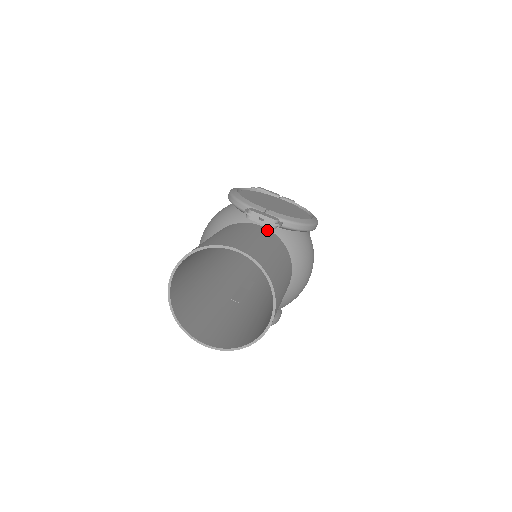
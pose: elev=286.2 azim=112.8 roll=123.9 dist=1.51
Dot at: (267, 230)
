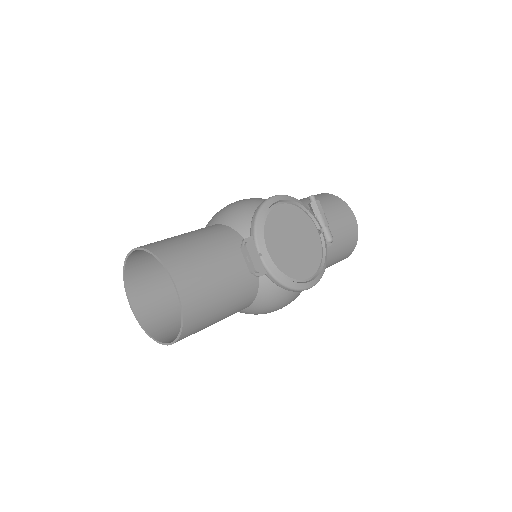
Dot at: occluded
